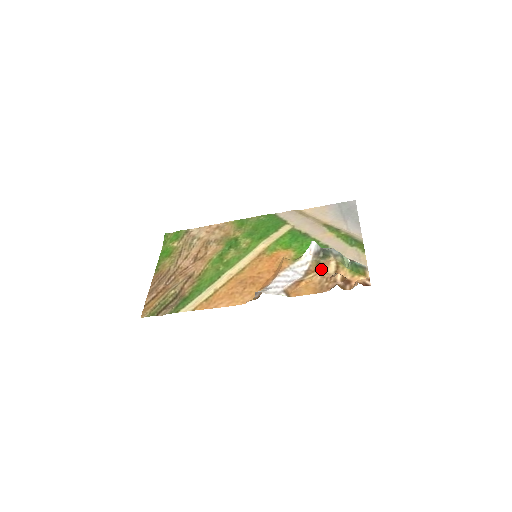
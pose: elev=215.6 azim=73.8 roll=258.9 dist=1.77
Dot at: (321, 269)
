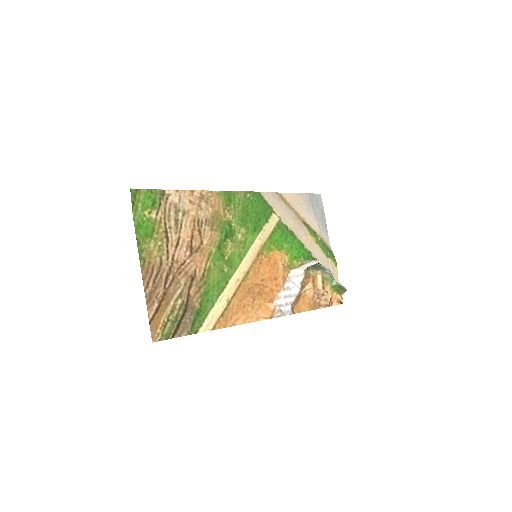
Dot at: (314, 284)
